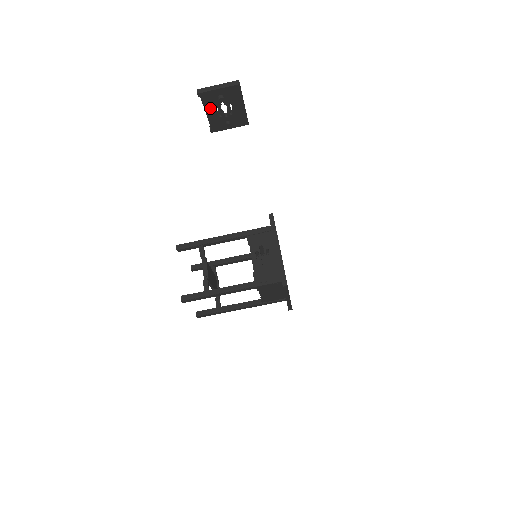
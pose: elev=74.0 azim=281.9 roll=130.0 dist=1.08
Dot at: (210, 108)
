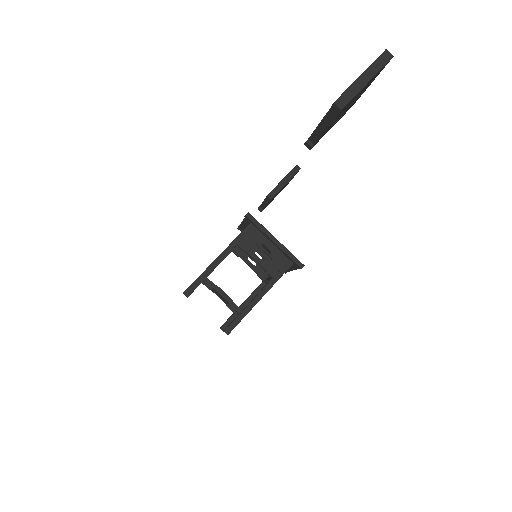
Dot at: (272, 199)
